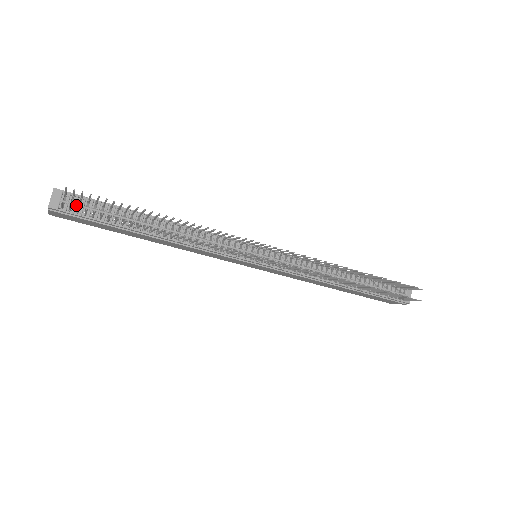
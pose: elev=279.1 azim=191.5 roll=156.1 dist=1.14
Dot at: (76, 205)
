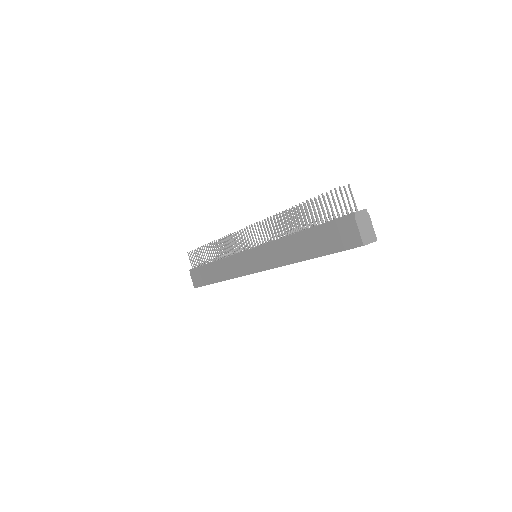
Dot at: occluded
